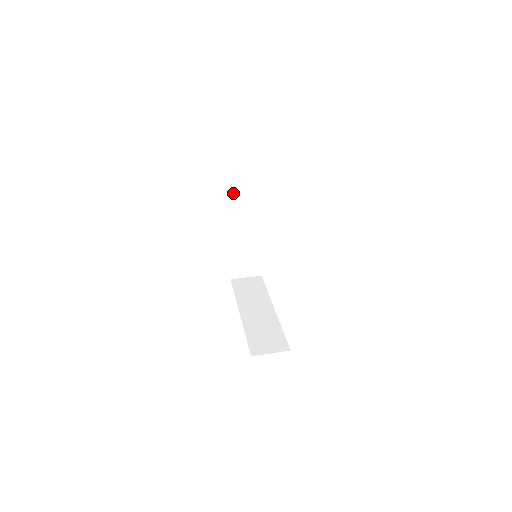
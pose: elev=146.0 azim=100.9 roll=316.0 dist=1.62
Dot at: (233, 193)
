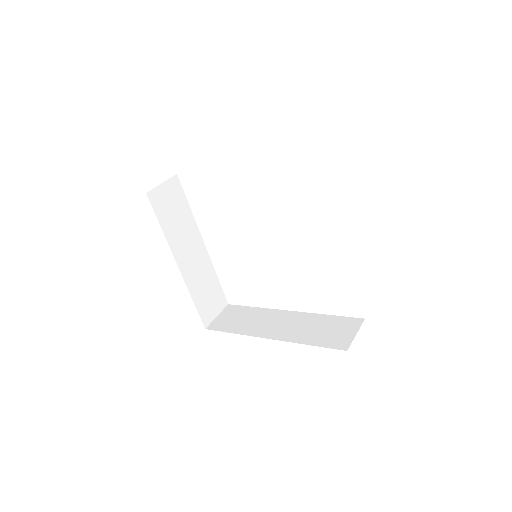
Dot at: (165, 218)
